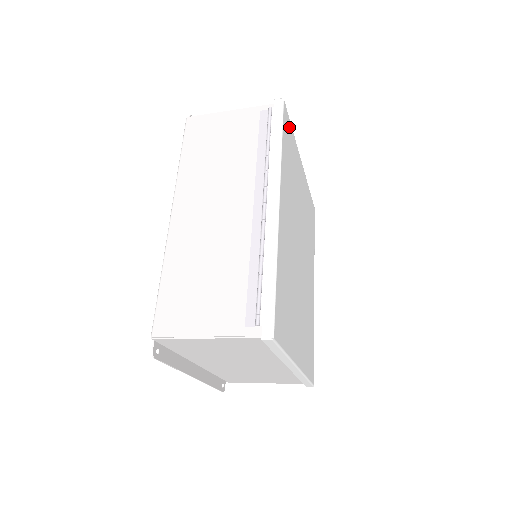
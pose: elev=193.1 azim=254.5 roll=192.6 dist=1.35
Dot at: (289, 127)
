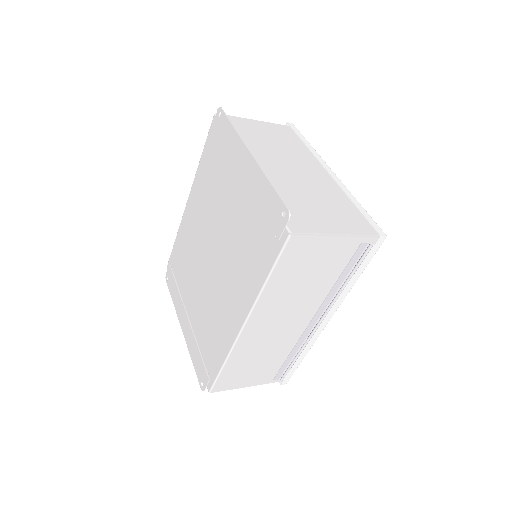
Dot at: occluded
